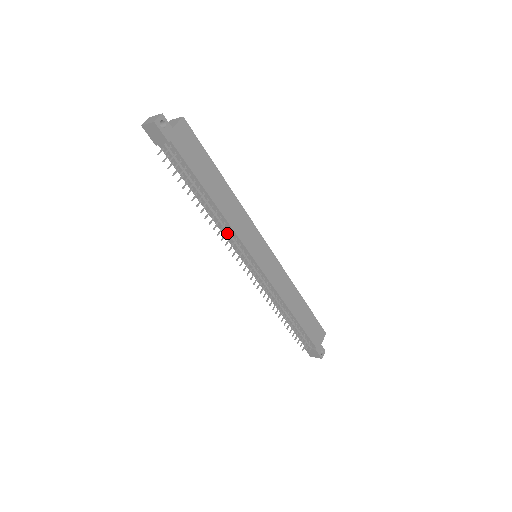
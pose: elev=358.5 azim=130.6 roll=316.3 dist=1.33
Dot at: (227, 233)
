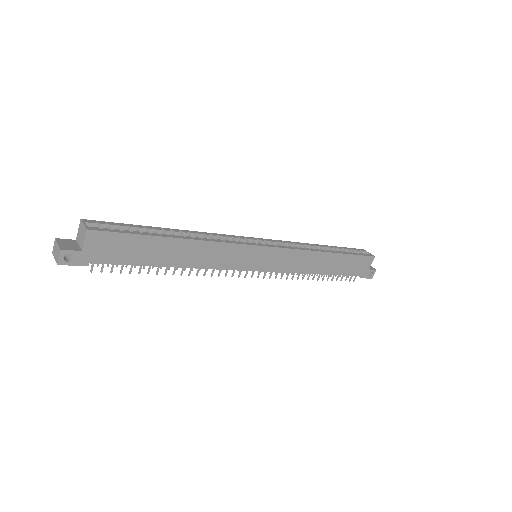
Dot at: occluded
